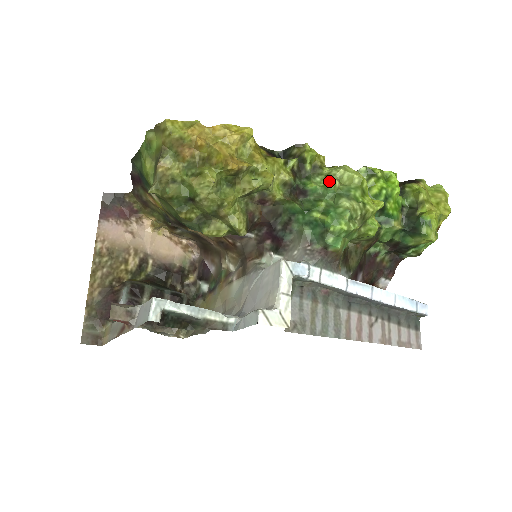
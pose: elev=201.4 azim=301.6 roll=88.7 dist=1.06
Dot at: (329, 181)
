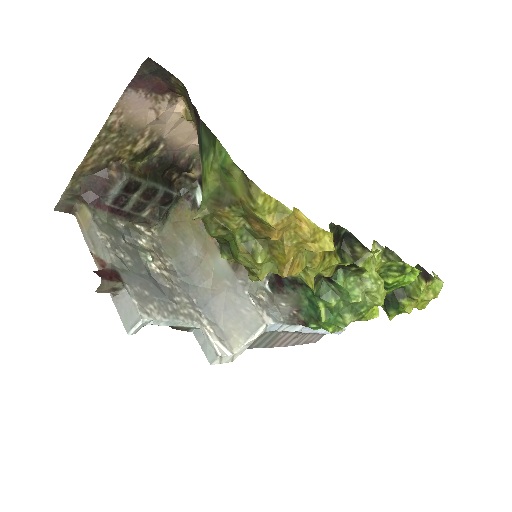
Dot at: (356, 292)
